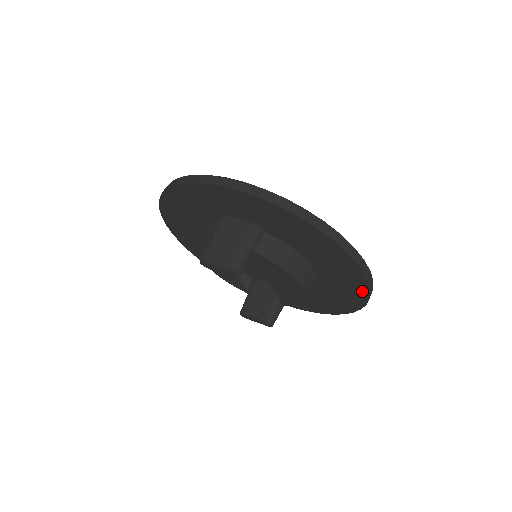
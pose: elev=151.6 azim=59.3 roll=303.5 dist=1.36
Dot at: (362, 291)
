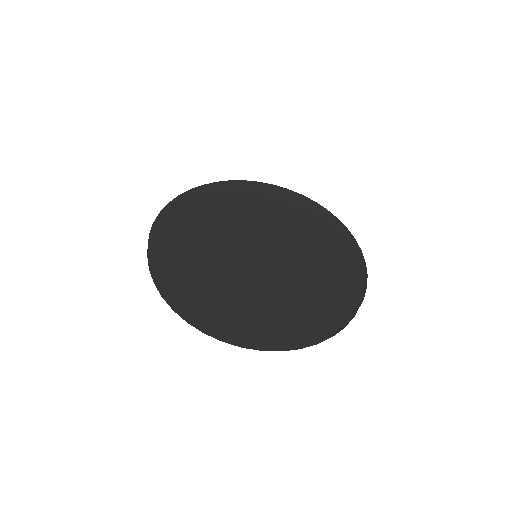
Dot at: occluded
